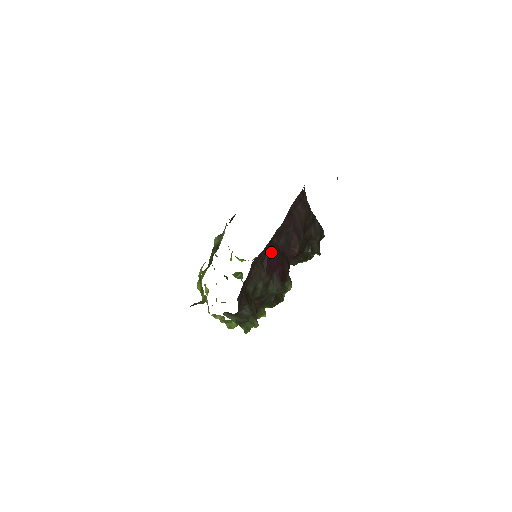
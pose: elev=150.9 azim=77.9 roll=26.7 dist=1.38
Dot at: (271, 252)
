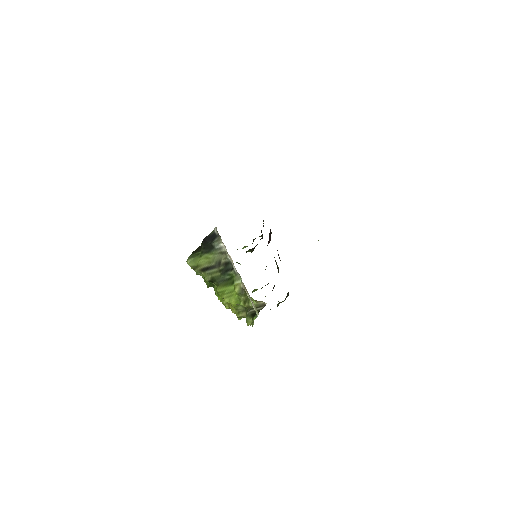
Dot at: occluded
